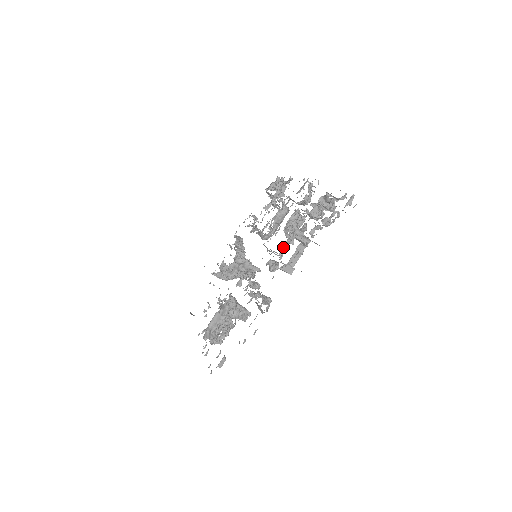
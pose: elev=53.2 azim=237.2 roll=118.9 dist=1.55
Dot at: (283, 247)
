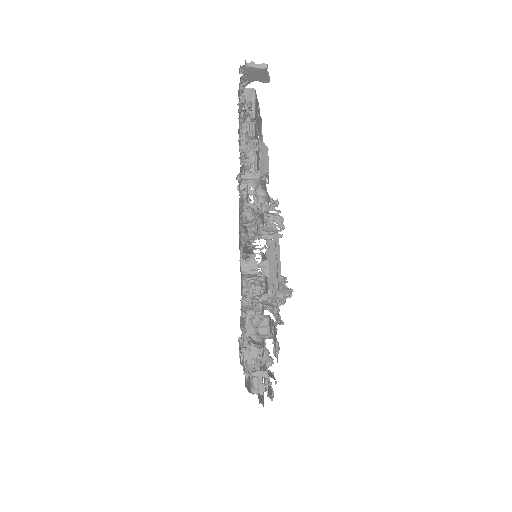
Dot at: (264, 285)
